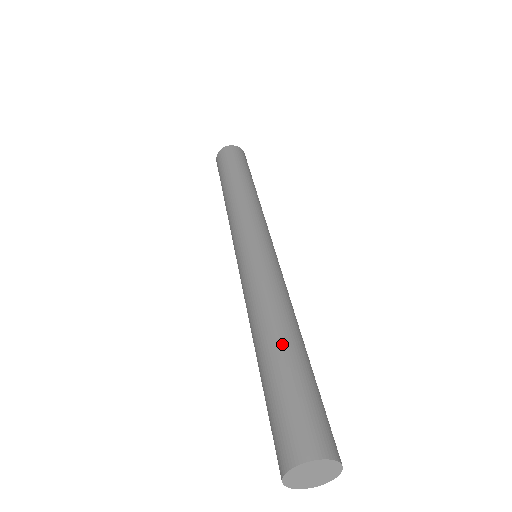
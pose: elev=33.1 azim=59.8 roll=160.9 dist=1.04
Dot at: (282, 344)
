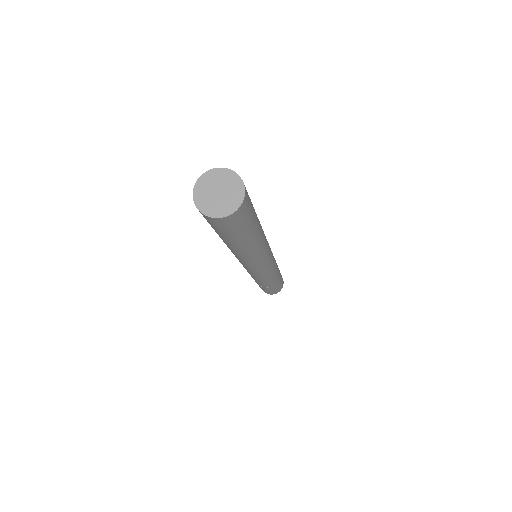
Dot at: occluded
